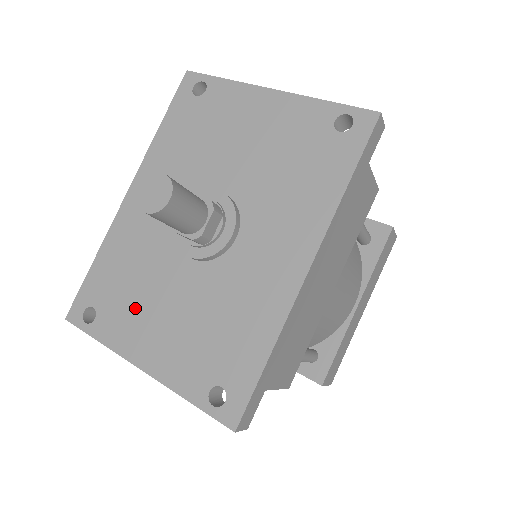
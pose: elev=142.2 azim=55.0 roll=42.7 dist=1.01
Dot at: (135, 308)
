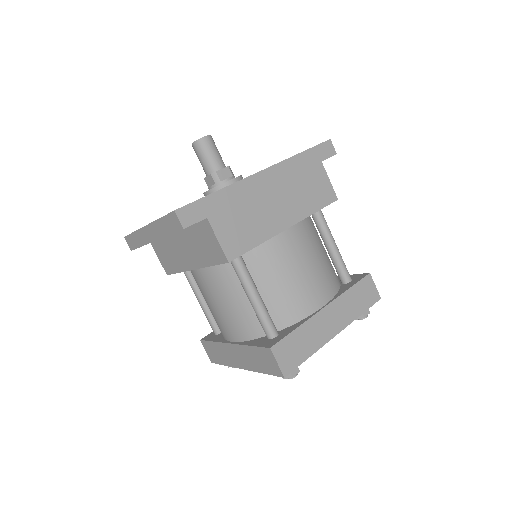
Dot at: occluded
